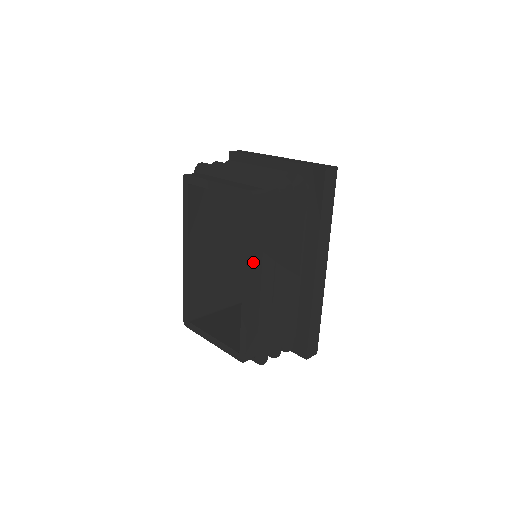
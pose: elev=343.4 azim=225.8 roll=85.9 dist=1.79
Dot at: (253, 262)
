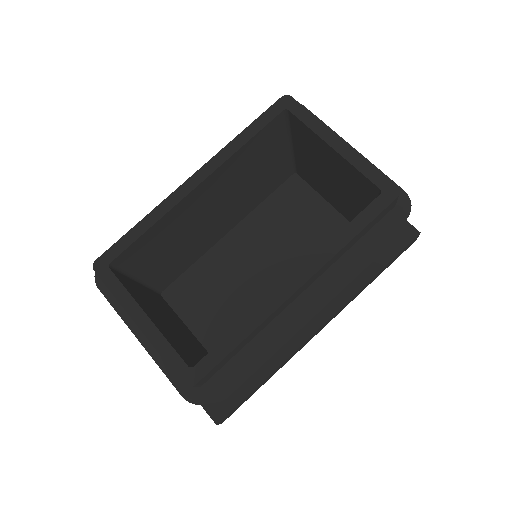
Dot at: (324, 266)
